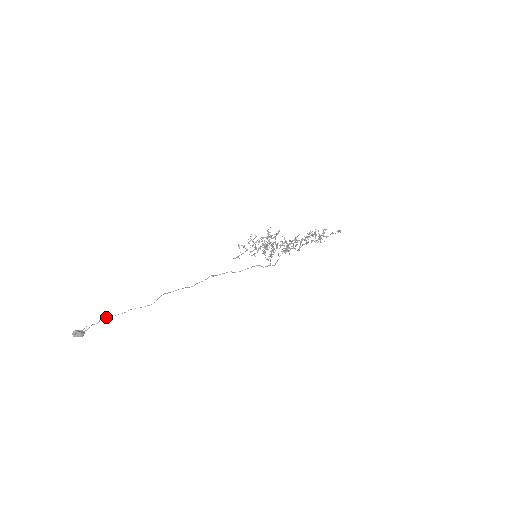
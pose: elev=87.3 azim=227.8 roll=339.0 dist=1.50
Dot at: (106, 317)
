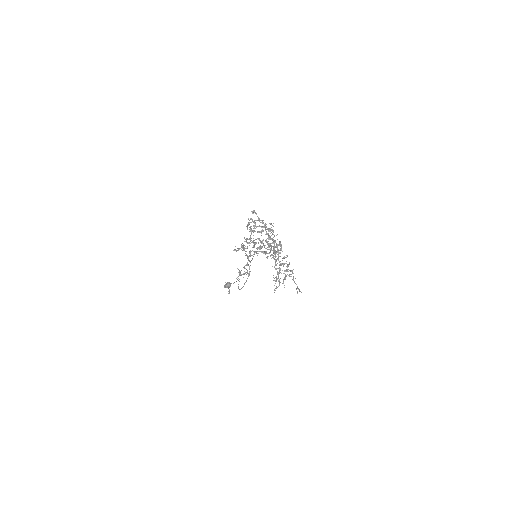
Dot at: (229, 292)
